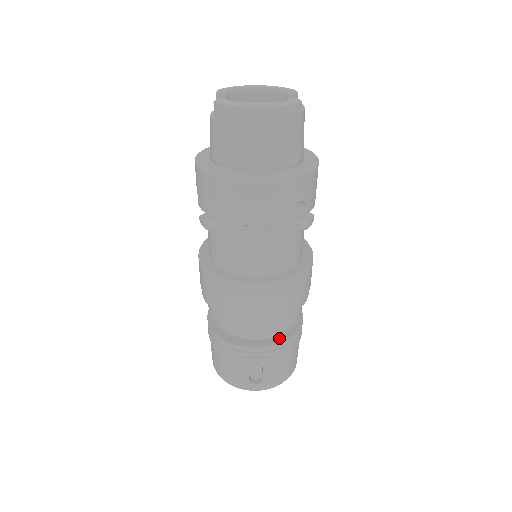
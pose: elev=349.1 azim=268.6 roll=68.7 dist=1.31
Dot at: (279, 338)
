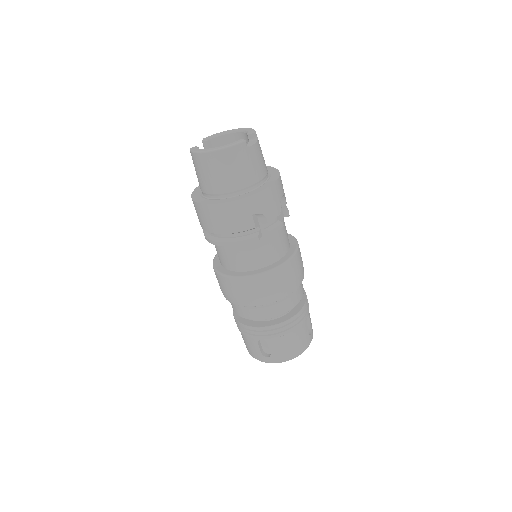
Dot at: (277, 321)
